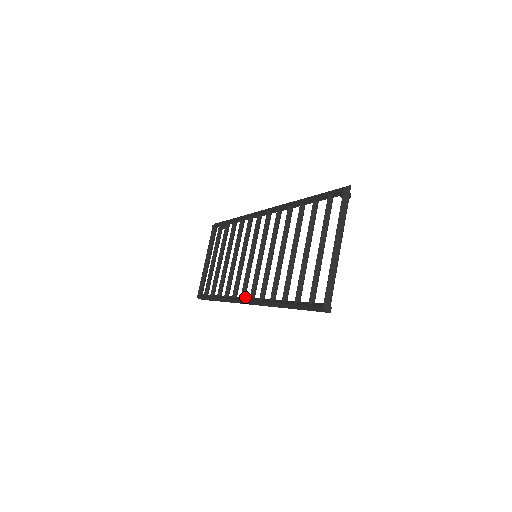
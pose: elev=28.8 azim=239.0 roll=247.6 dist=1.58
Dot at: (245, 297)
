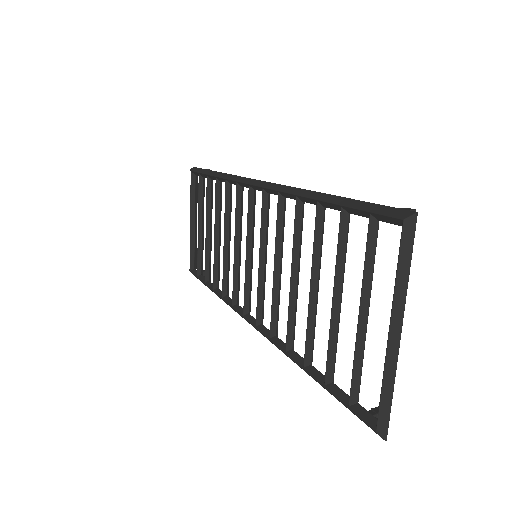
Dot at: (249, 315)
